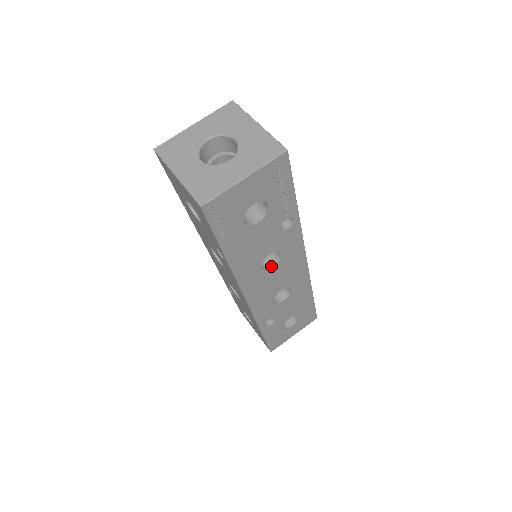
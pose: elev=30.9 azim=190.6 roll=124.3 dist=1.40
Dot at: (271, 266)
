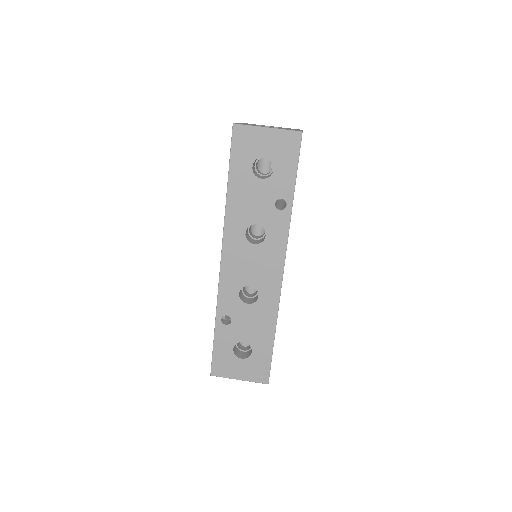
Dot at: occluded
